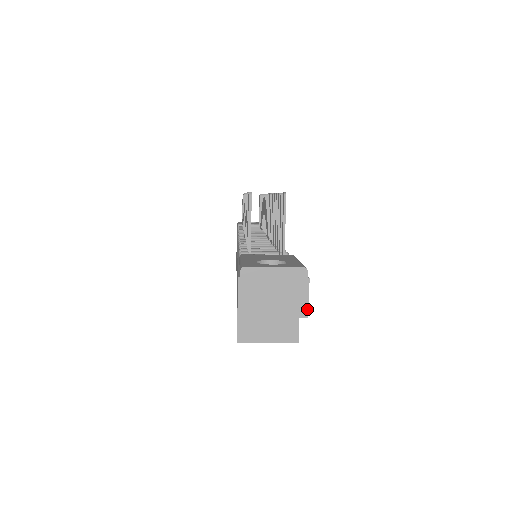
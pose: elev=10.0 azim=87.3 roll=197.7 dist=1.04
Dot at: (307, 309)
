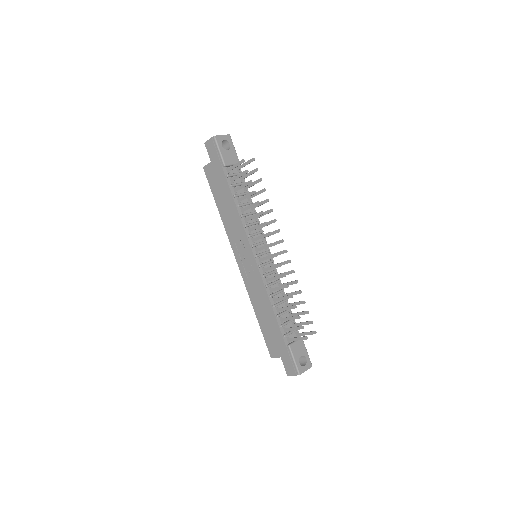
Dot at: occluded
